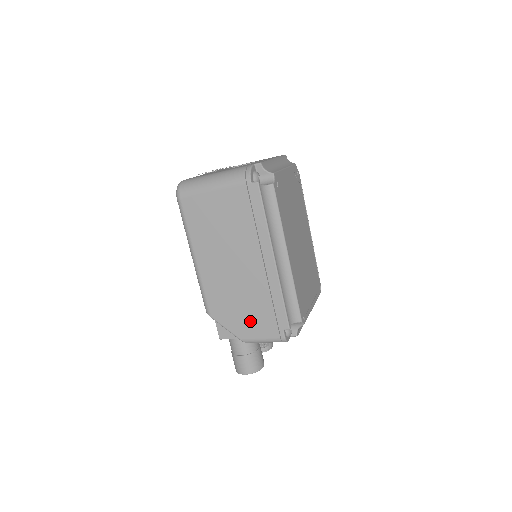
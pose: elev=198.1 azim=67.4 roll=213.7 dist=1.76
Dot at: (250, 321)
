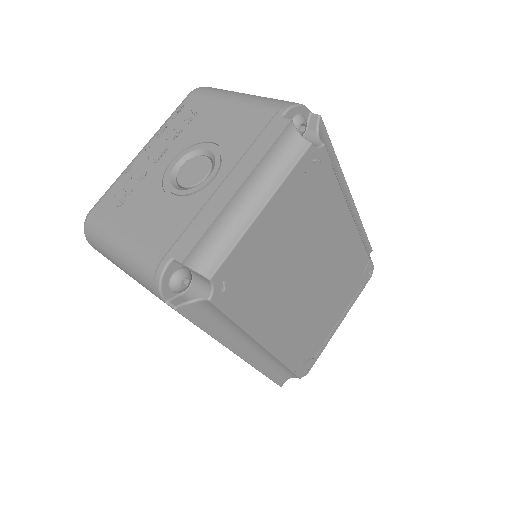
Dot at: occluded
